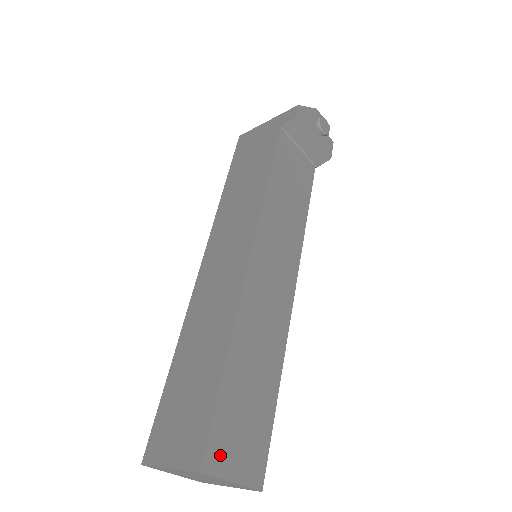
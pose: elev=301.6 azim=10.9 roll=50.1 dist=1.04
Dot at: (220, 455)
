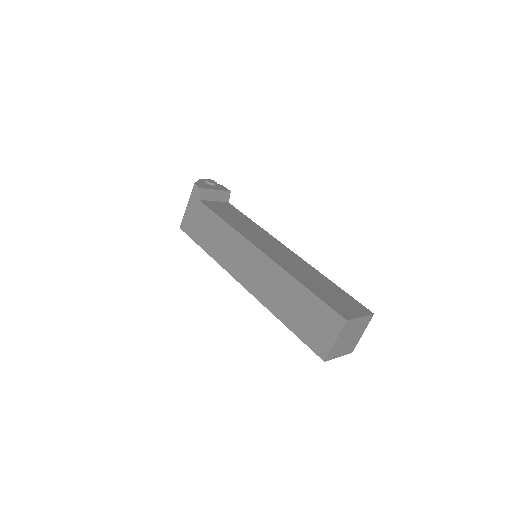
Dot at: (345, 312)
